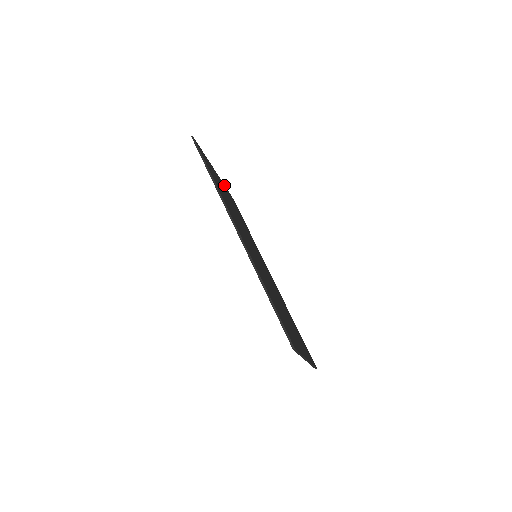
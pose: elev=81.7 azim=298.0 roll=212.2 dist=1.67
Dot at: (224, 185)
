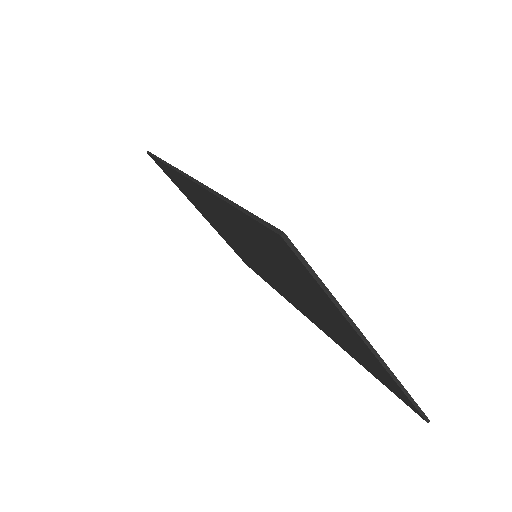
Dot at: occluded
